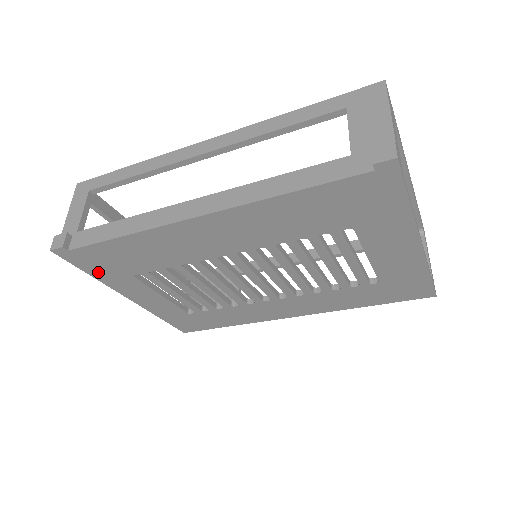
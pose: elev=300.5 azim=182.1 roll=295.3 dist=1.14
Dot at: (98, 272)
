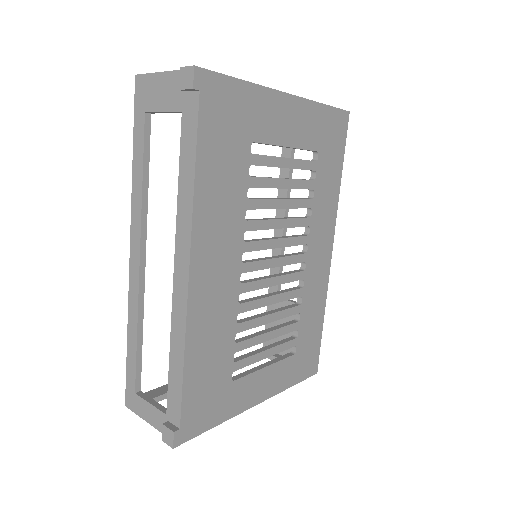
Dot at: (216, 415)
